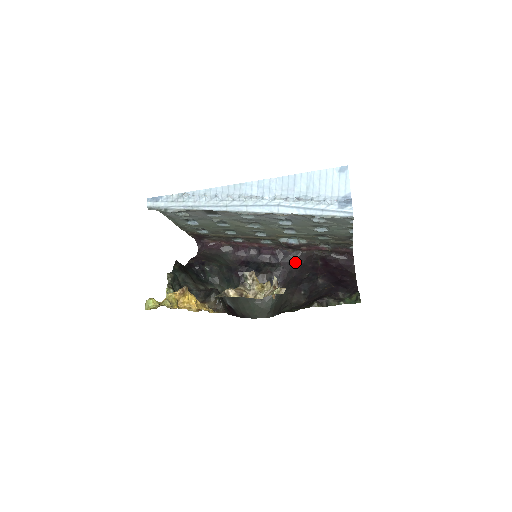
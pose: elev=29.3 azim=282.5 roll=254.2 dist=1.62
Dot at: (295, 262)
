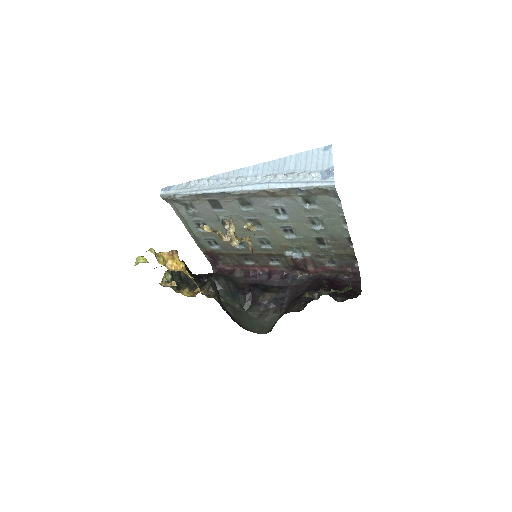
Dot at: (302, 284)
